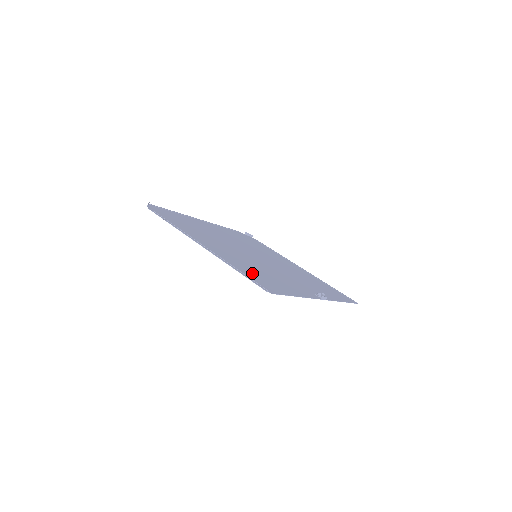
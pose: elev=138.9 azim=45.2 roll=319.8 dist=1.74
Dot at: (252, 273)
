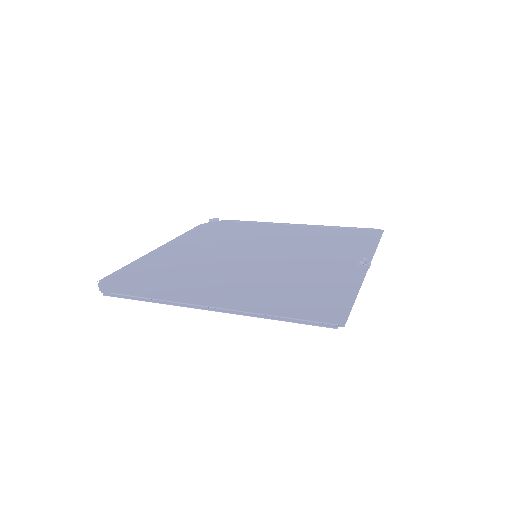
Dot at: (291, 304)
